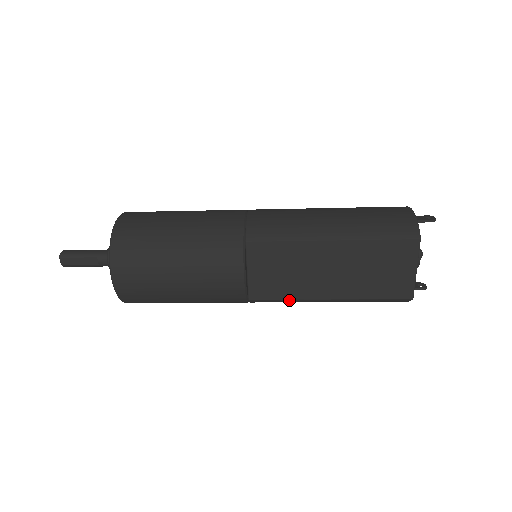
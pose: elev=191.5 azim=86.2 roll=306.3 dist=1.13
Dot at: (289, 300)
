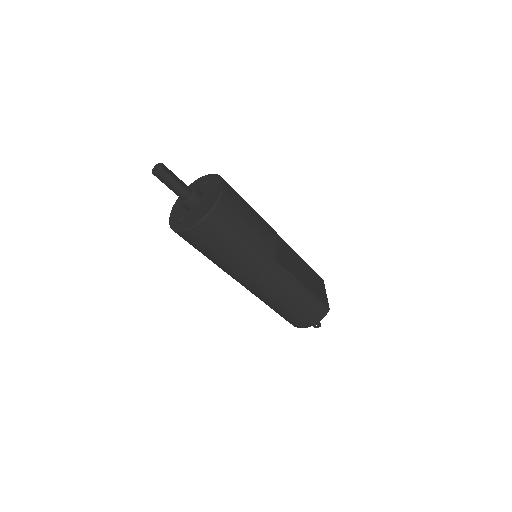
Dot at: (289, 274)
